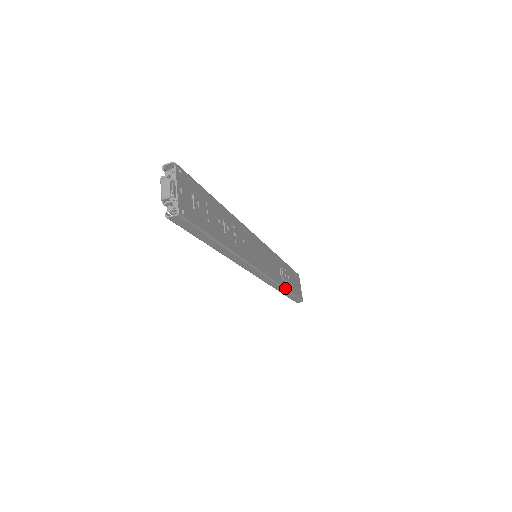
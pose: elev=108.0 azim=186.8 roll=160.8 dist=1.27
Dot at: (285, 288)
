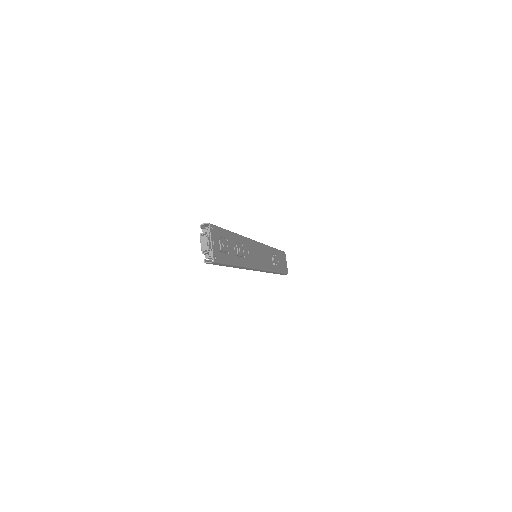
Dot at: (276, 271)
